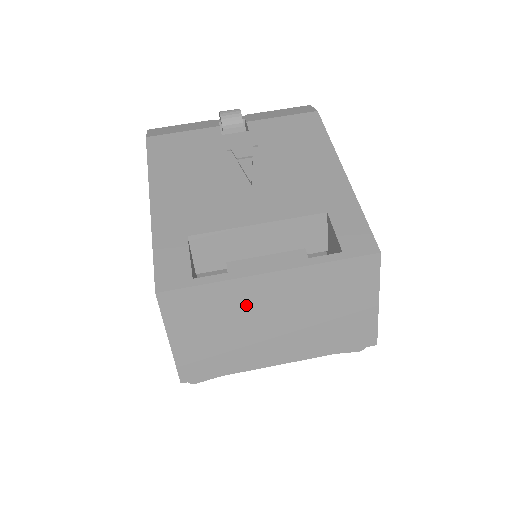
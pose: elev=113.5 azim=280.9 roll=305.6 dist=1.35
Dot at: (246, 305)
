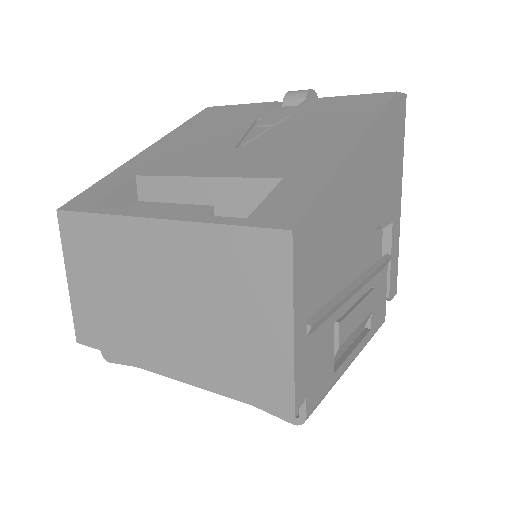
Dot at: (131, 259)
